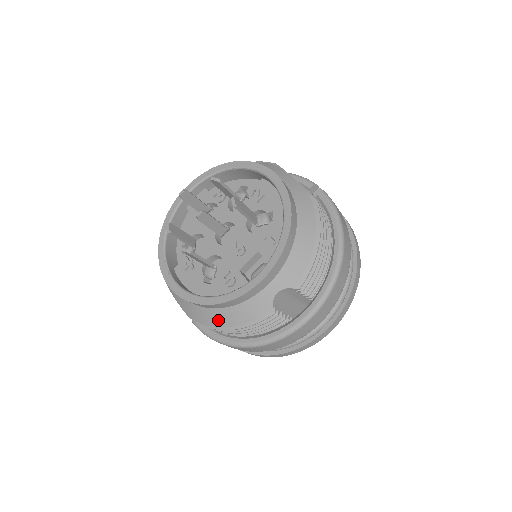
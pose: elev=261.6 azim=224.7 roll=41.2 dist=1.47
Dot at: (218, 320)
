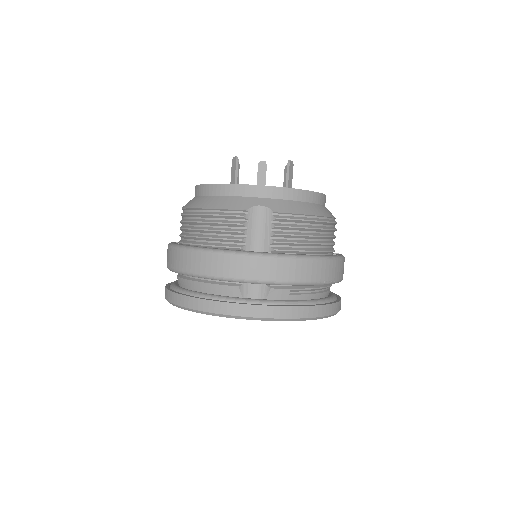
Dot at: (202, 203)
